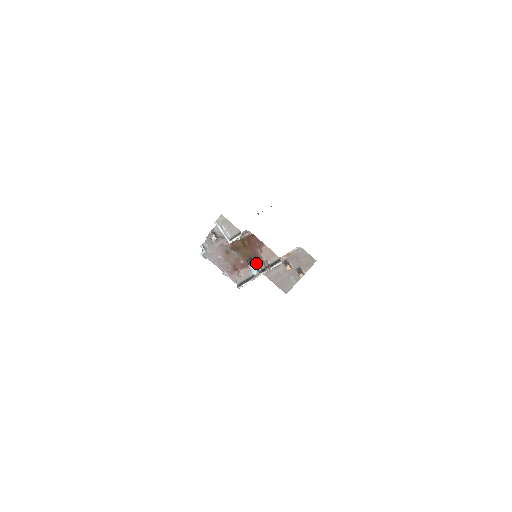
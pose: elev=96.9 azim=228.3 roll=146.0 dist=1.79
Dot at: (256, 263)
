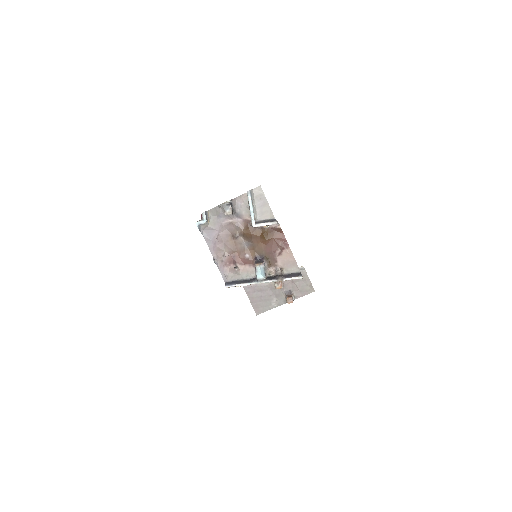
Dot at: (266, 265)
